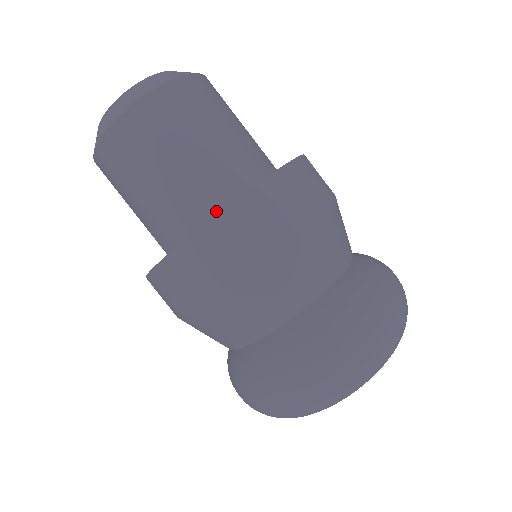
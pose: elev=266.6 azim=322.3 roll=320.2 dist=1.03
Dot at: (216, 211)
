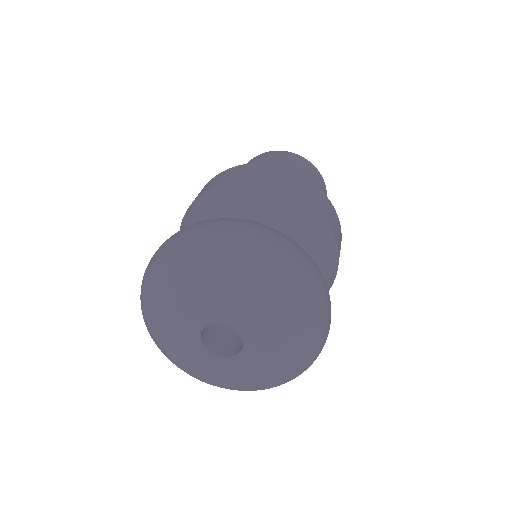
Dot at: occluded
